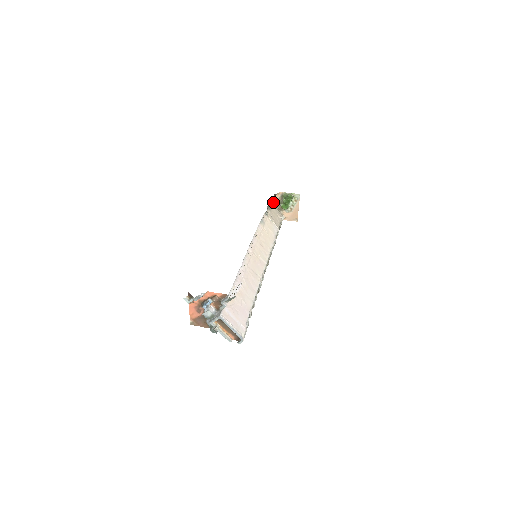
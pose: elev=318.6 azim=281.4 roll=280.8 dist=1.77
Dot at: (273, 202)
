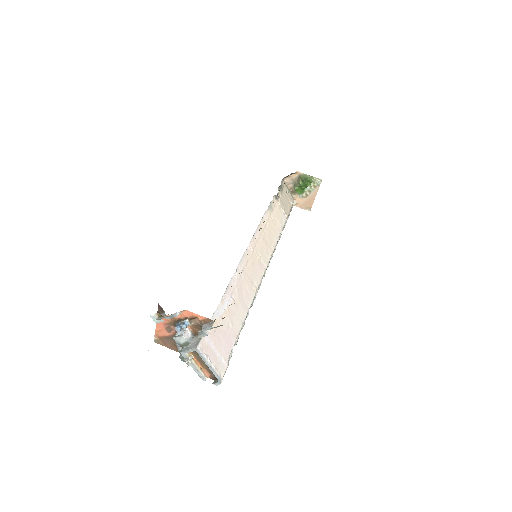
Dot at: (286, 182)
